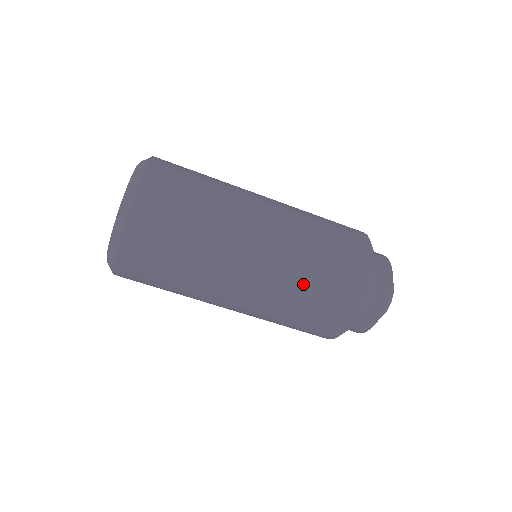
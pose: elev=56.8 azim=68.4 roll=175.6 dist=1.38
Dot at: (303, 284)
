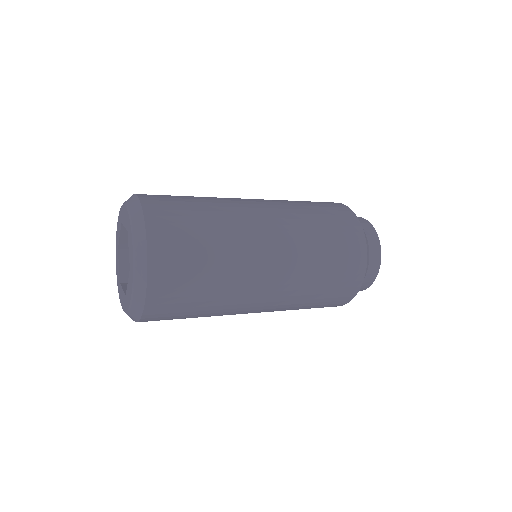
Dot at: (313, 284)
